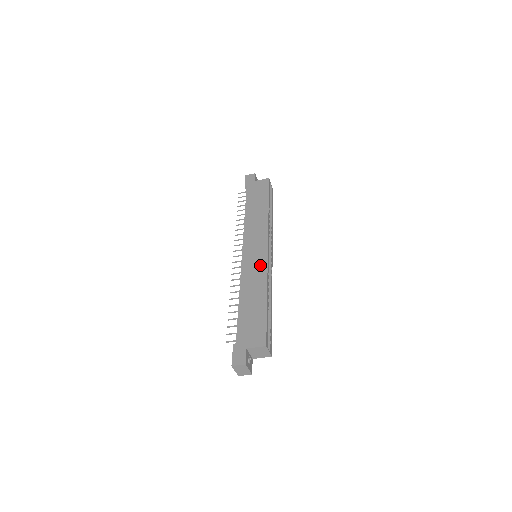
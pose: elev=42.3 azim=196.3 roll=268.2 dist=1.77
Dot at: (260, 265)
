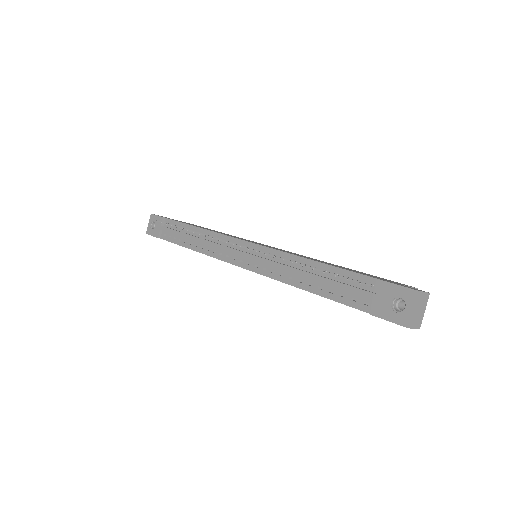
Dot at: occluded
